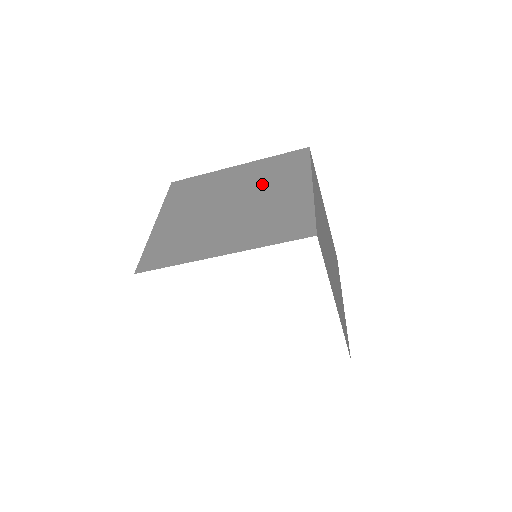
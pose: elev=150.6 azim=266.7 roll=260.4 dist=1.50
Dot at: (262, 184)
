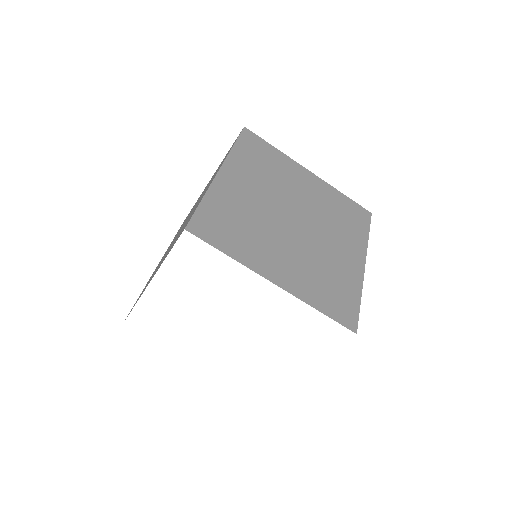
Dot at: (204, 191)
